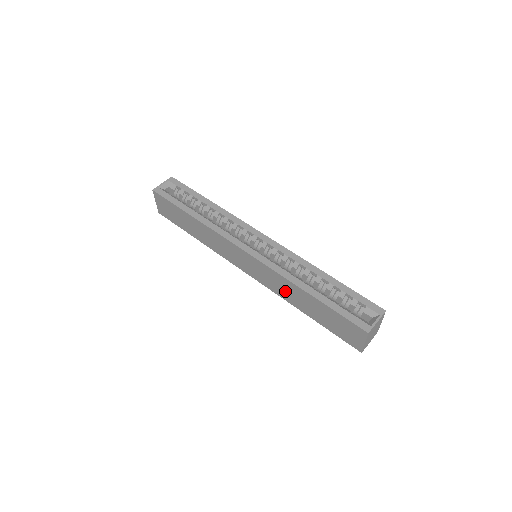
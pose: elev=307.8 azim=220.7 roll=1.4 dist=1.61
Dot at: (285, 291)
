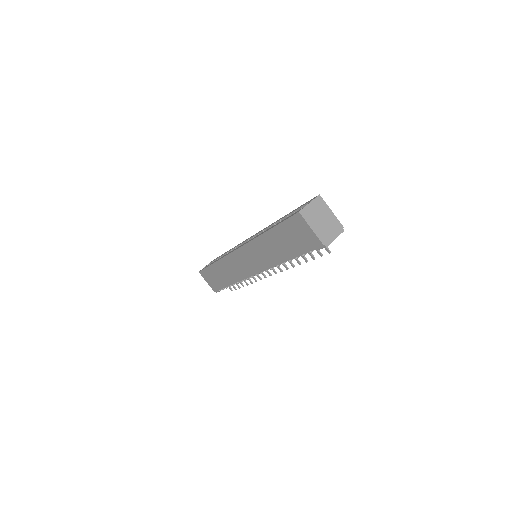
Dot at: (267, 254)
